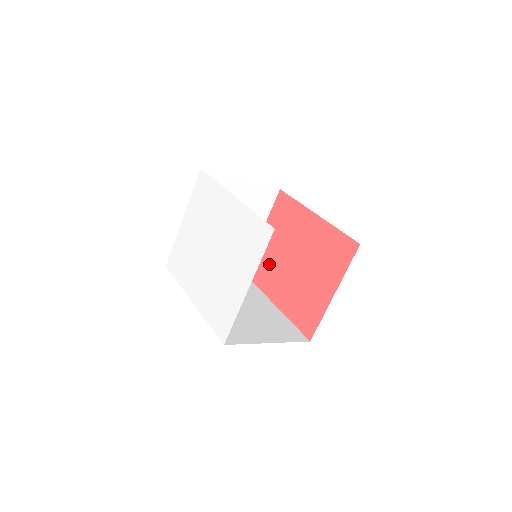
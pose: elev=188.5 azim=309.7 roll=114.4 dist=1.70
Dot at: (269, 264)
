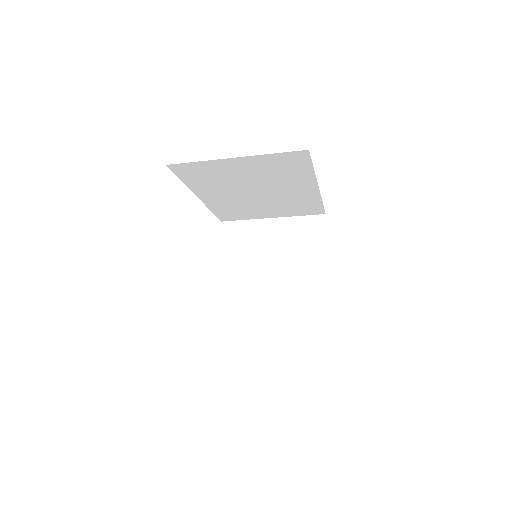
Dot at: occluded
